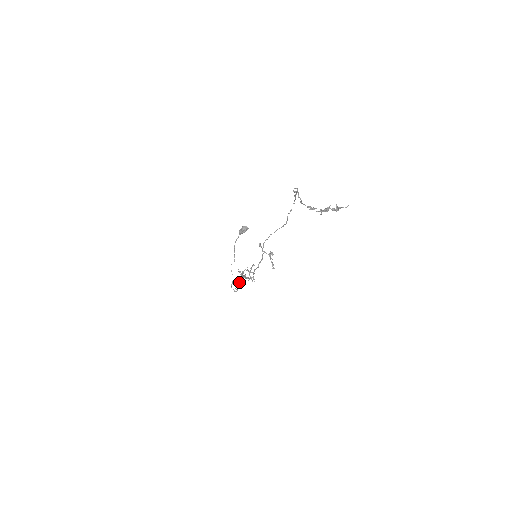
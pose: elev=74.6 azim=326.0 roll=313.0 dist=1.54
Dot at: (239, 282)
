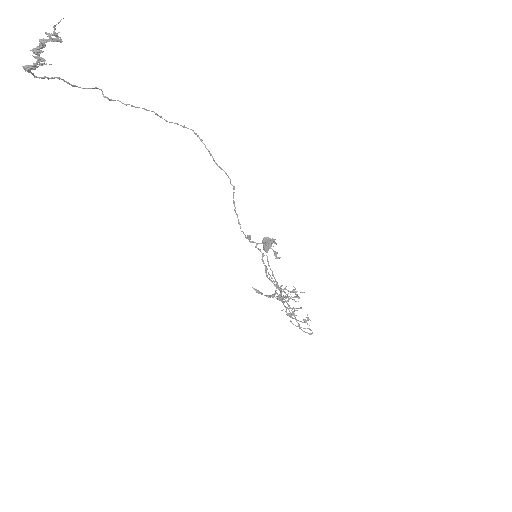
Dot at: (293, 314)
